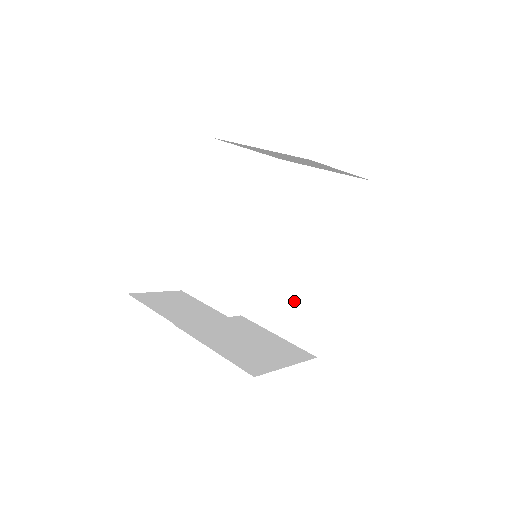
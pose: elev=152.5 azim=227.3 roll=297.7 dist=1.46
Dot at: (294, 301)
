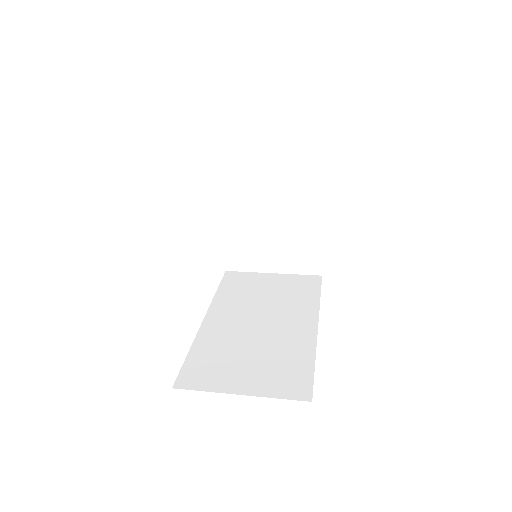
Dot at: (261, 357)
